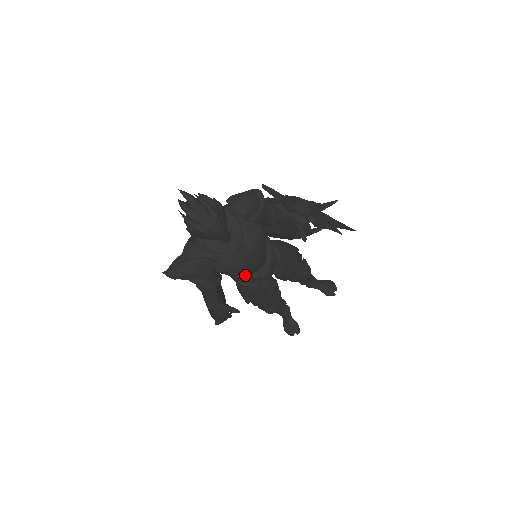
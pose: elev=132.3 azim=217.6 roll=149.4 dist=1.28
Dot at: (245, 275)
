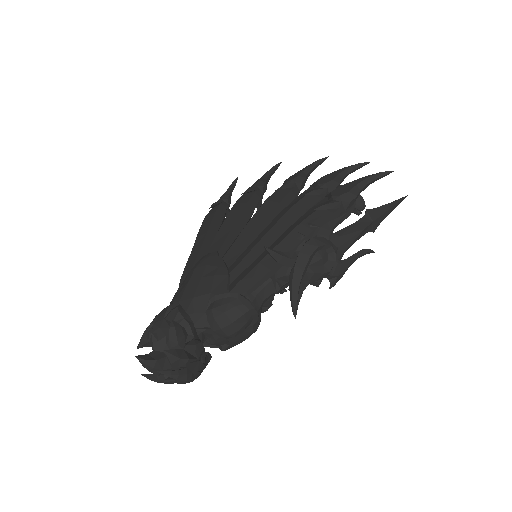
Dot at: occluded
